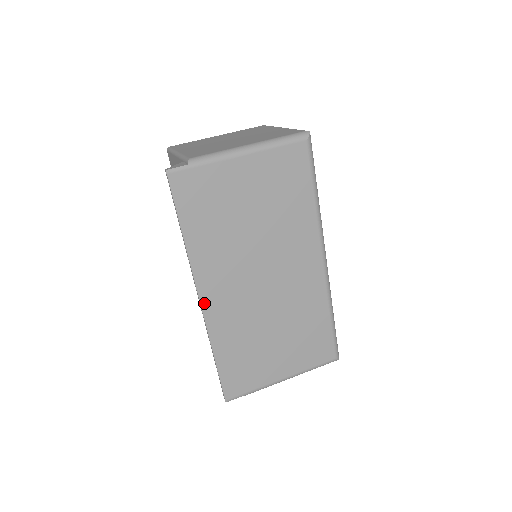
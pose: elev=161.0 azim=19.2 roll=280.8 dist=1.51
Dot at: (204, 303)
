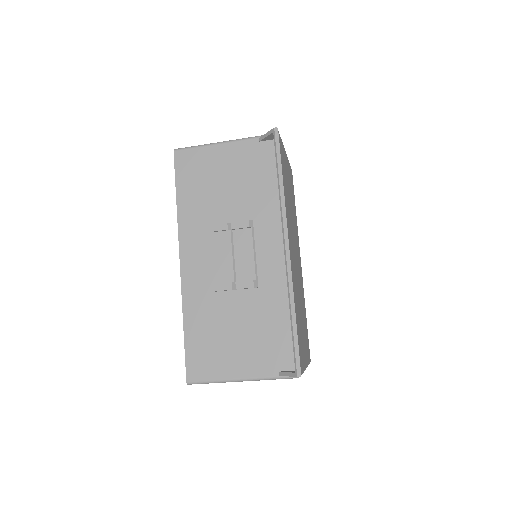
Dot at: (290, 252)
